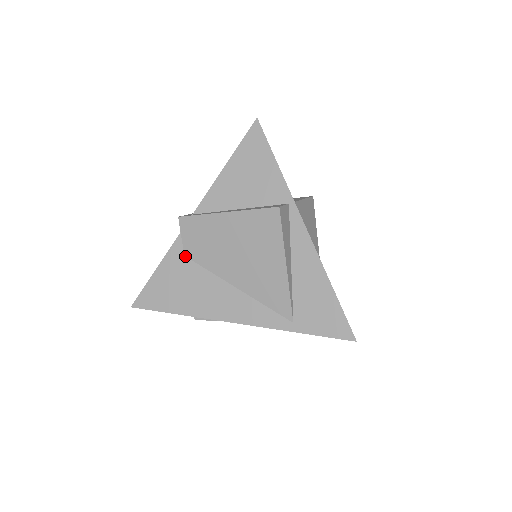
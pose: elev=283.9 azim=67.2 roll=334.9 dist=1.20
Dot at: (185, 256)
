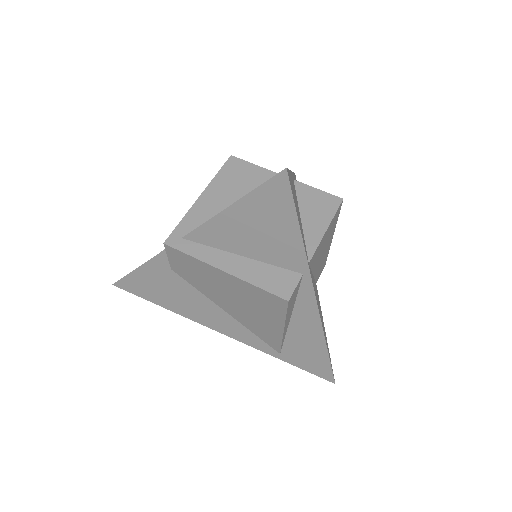
Dot at: (172, 270)
